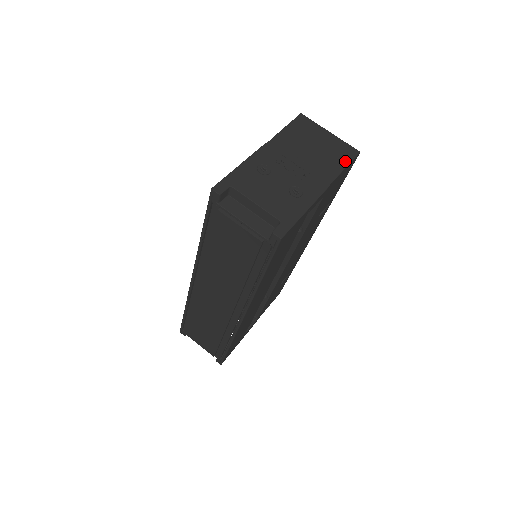
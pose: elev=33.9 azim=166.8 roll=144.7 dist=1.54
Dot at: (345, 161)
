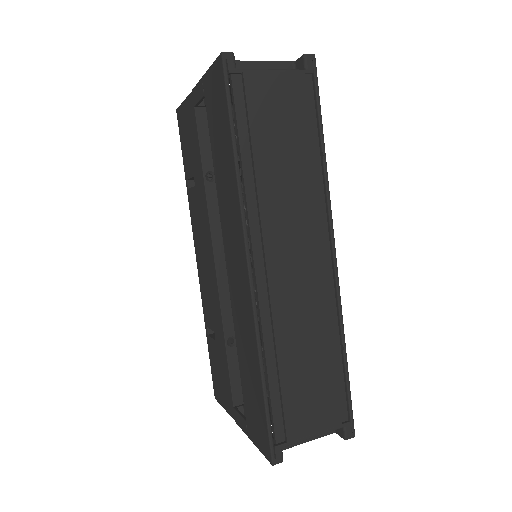
Dot at: occluded
